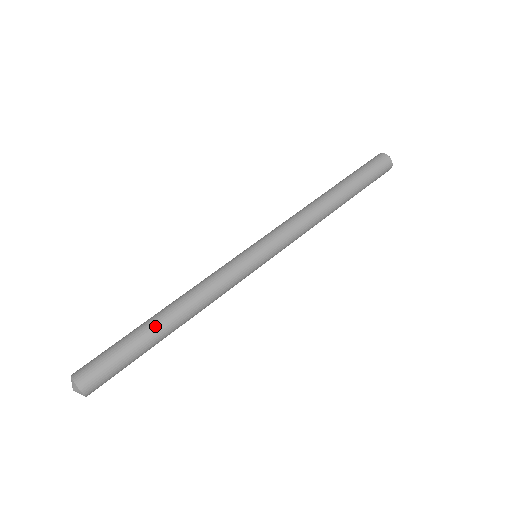
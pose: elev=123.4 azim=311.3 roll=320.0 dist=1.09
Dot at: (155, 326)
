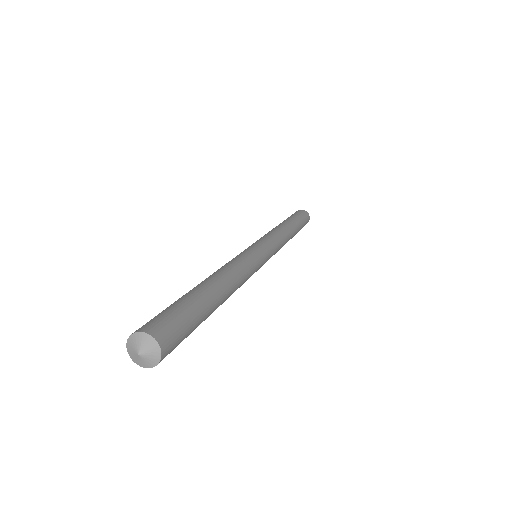
Dot at: (202, 286)
